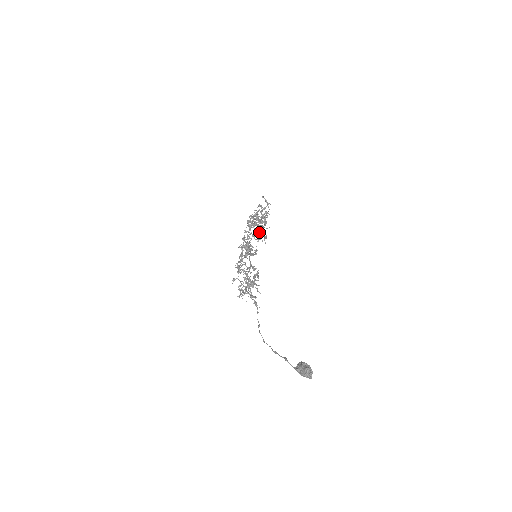
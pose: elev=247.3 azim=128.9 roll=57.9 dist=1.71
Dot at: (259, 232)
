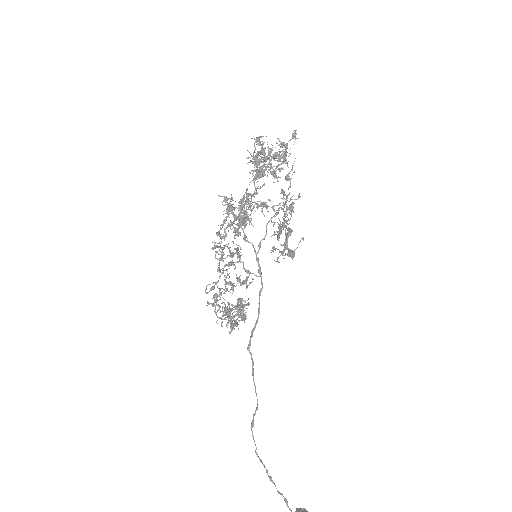
Dot at: (281, 233)
